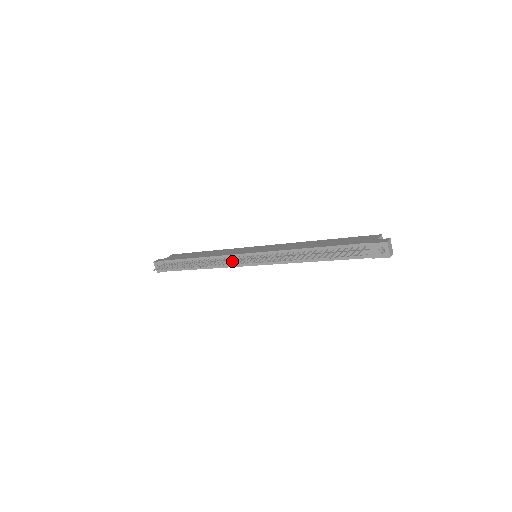
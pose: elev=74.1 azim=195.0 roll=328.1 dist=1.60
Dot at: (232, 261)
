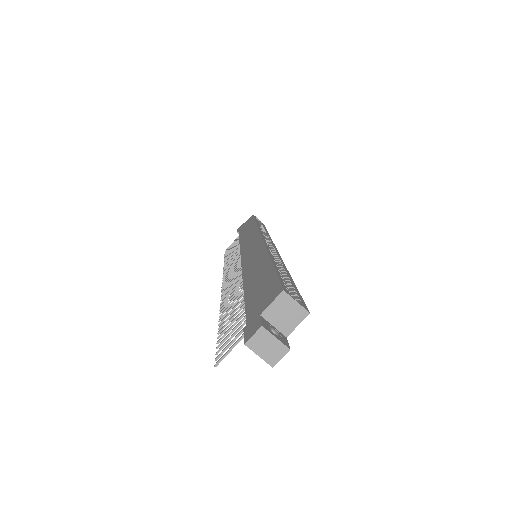
Dot at: (230, 271)
